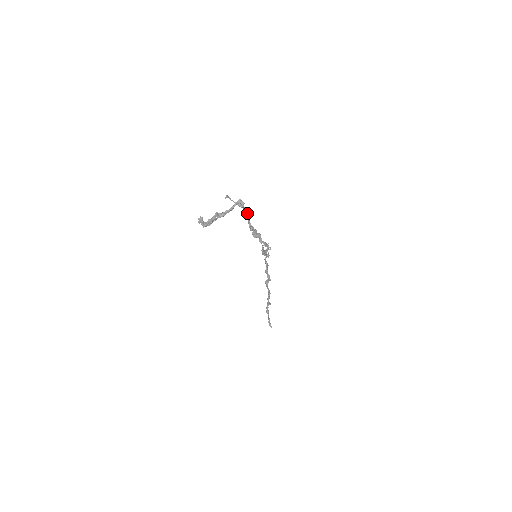
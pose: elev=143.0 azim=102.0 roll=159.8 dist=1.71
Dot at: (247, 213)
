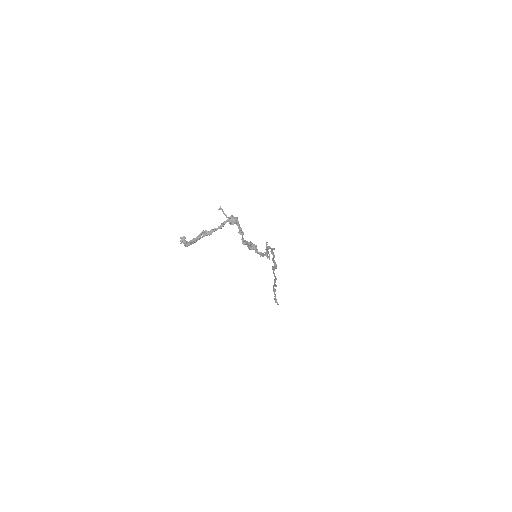
Dot at: (240, 228)
